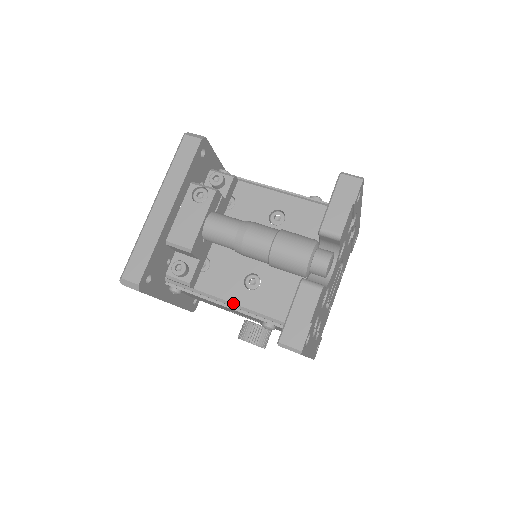
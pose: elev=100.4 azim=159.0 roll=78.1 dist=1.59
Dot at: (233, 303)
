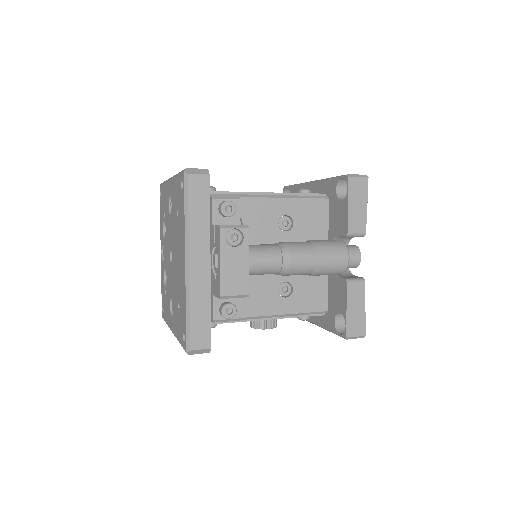
Dot at: (277, 315)
